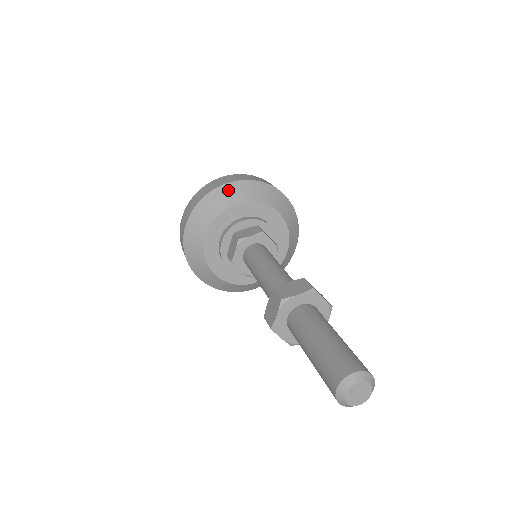
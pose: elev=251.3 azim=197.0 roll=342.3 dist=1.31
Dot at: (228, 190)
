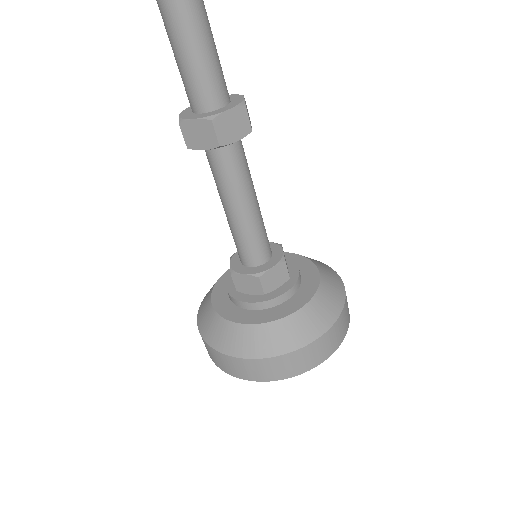
Dot at: occluded
